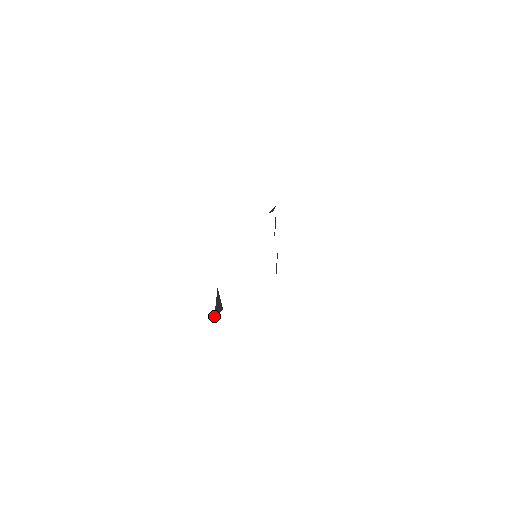
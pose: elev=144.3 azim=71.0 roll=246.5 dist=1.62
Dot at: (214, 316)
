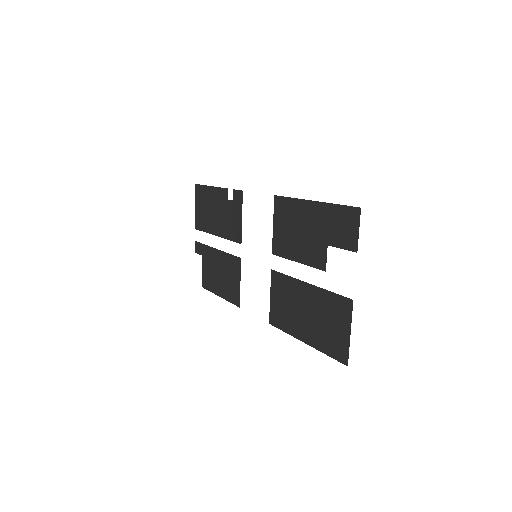
Dot at: (327, 322)
